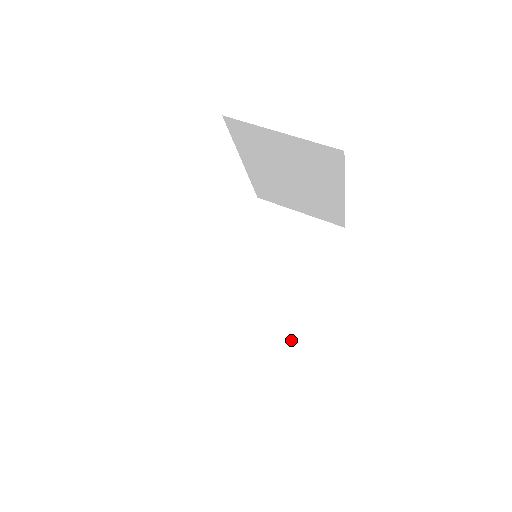
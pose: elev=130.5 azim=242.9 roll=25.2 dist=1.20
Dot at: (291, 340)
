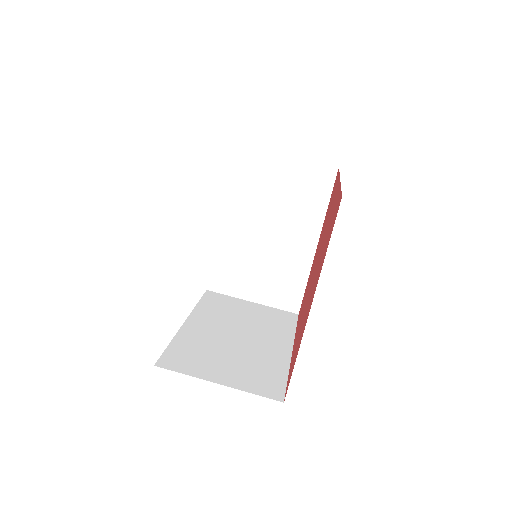
Dot at: (300, 288)
